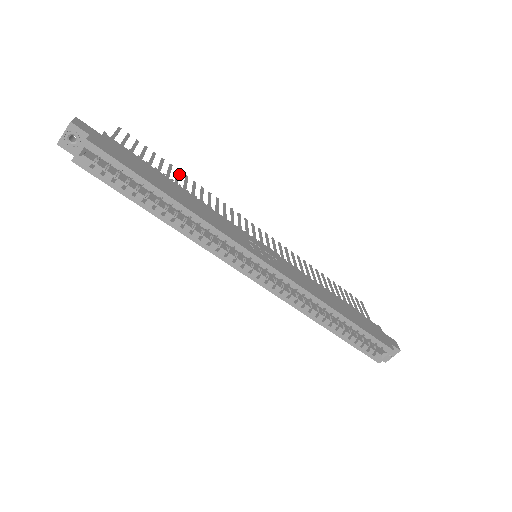
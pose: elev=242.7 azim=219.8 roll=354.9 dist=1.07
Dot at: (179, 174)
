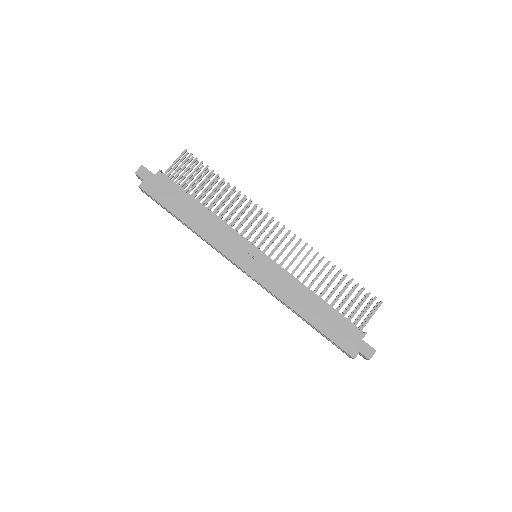
Dot at: (219, 185)
